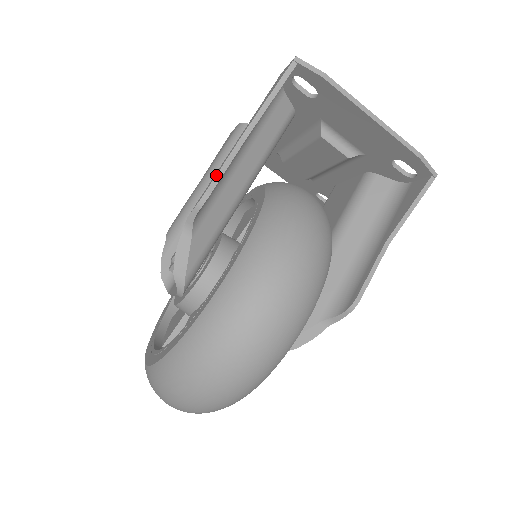
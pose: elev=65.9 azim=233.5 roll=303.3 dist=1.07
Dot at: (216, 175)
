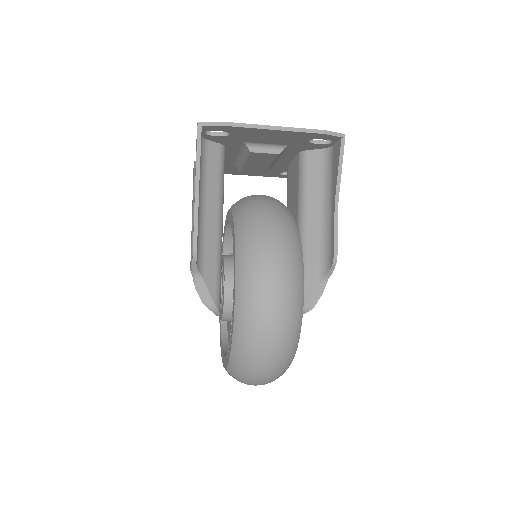
Dot at: (193, 233)
